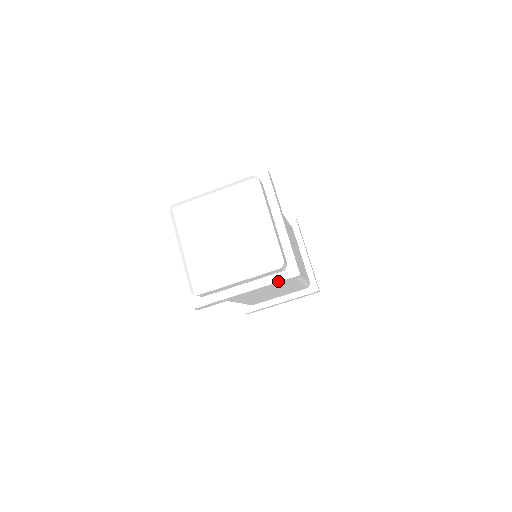
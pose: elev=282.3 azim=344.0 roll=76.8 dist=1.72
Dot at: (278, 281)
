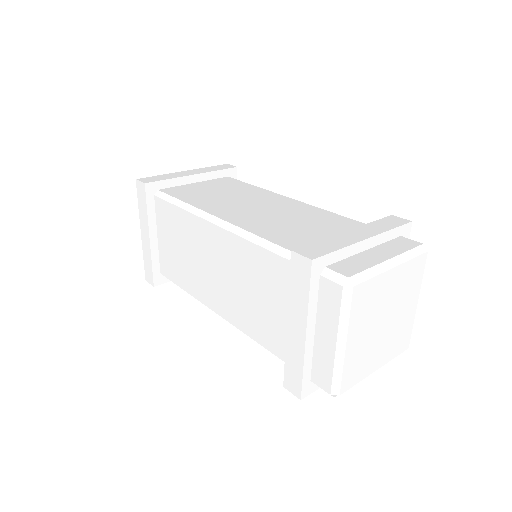
Dot at: occluded
